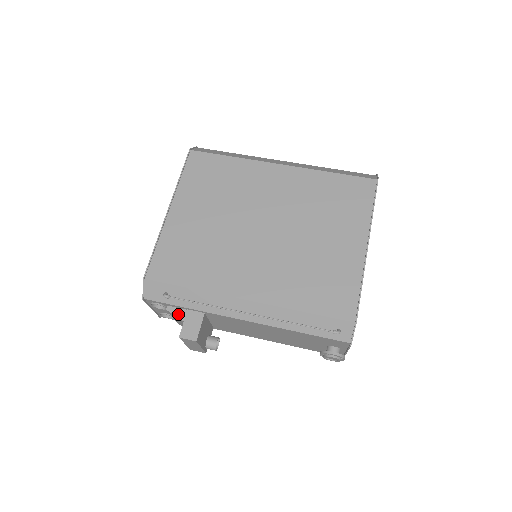
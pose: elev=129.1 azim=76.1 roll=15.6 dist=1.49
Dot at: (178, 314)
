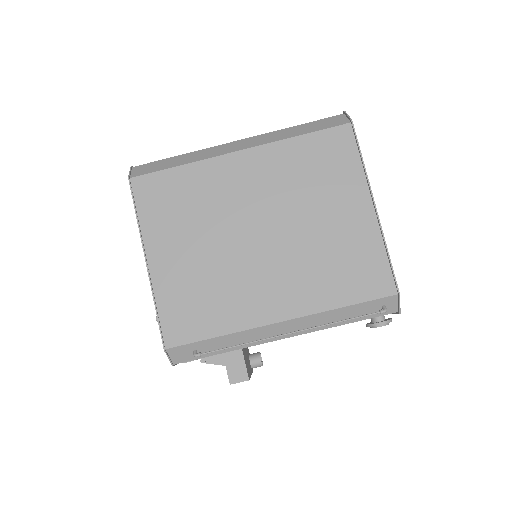
Dot at: (215, 361)
